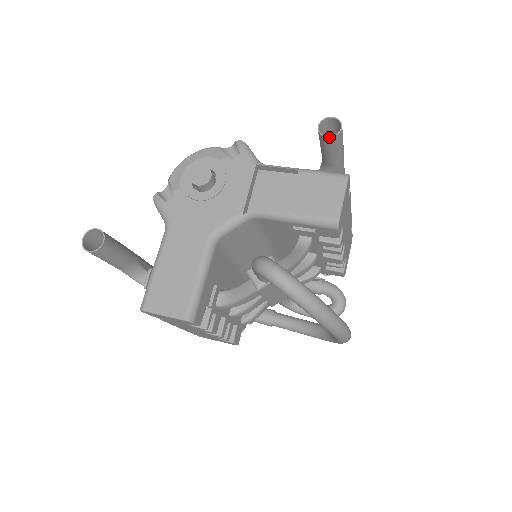
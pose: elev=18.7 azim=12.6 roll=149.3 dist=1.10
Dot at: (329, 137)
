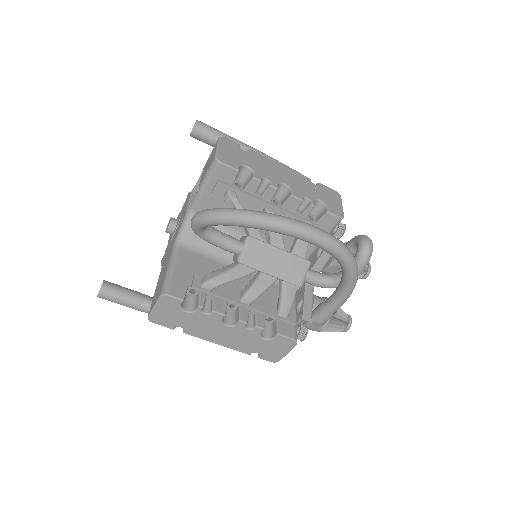
Dot at: (192, 131)
